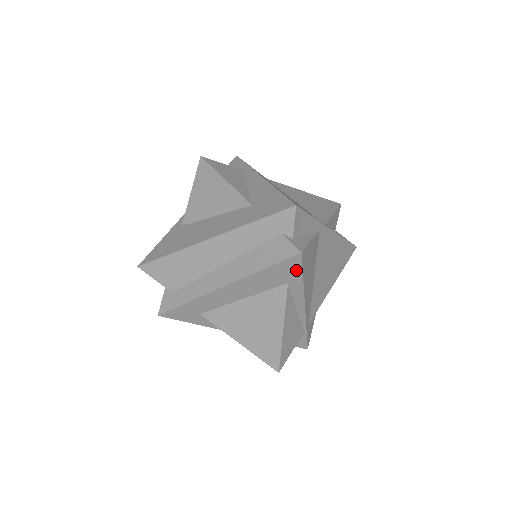
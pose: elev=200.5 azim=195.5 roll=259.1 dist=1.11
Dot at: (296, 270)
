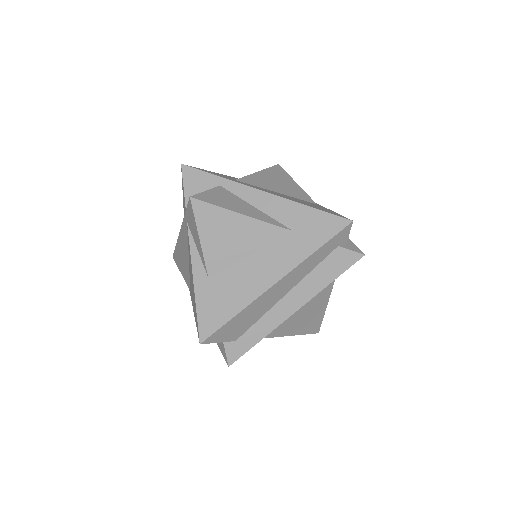
Dot at: occluded
